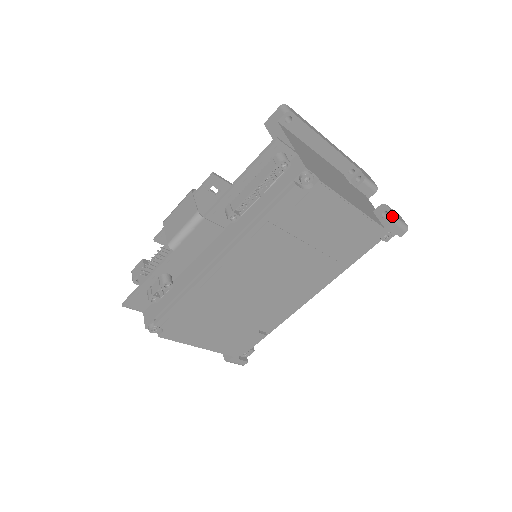
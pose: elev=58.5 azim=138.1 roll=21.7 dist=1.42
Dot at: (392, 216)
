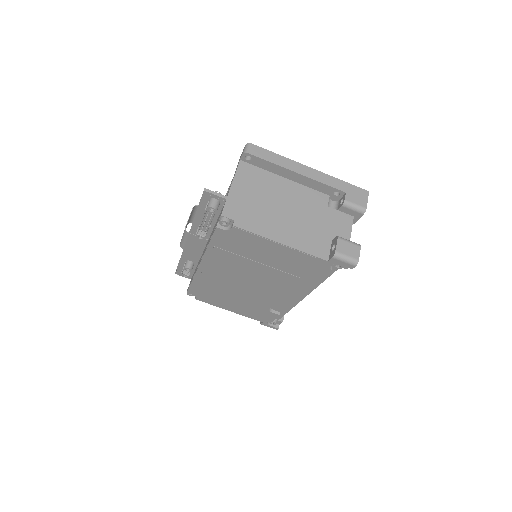
Dot at: (334, 251)
